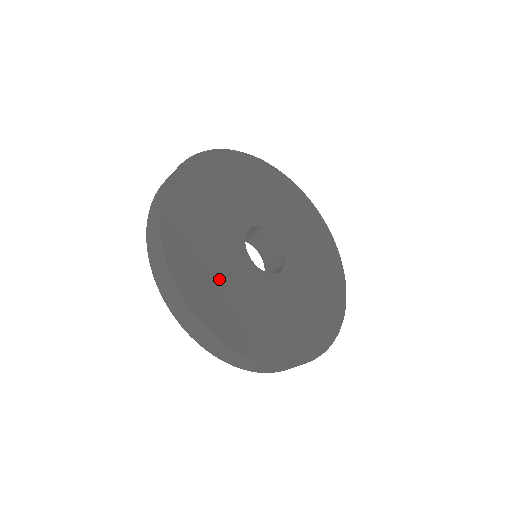
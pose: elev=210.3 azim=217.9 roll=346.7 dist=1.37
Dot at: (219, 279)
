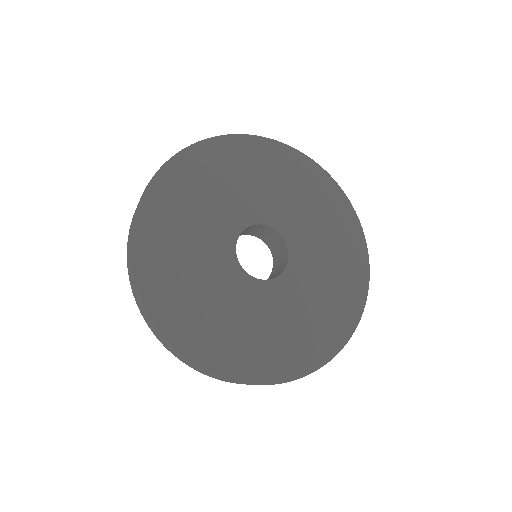
Dot at: (183, 249)
